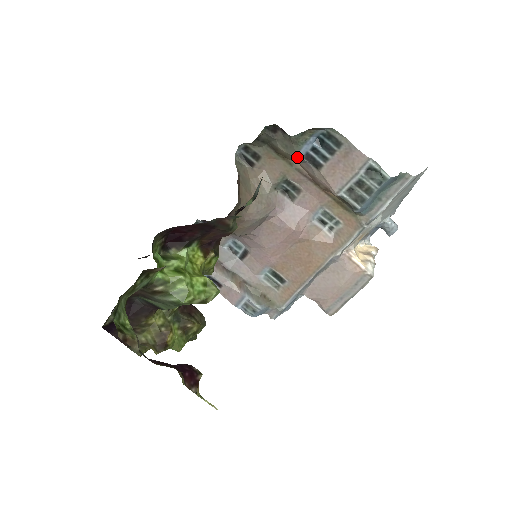
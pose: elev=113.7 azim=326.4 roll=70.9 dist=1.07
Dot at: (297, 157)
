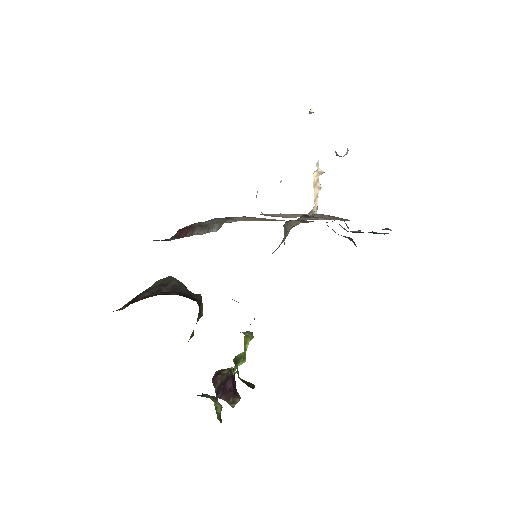
Dot at: occluded
